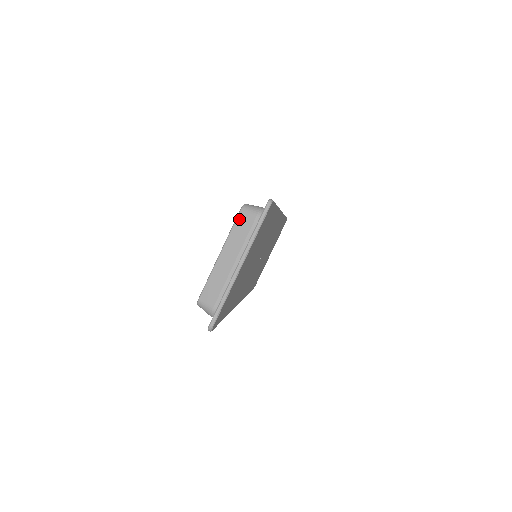
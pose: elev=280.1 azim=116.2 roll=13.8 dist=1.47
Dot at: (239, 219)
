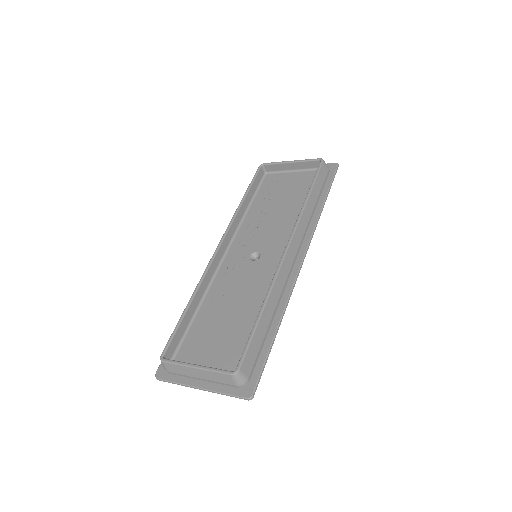
Dot at: (225, 376)
